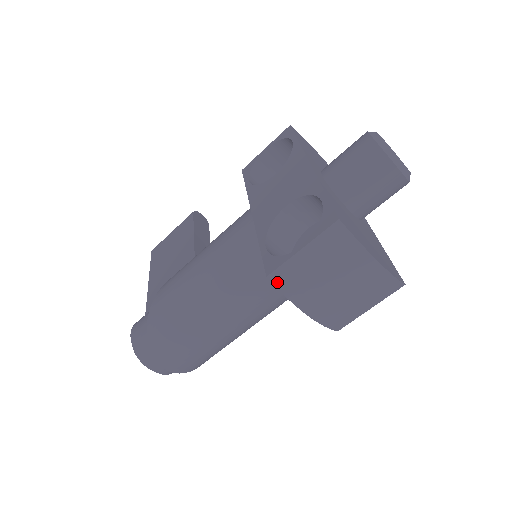
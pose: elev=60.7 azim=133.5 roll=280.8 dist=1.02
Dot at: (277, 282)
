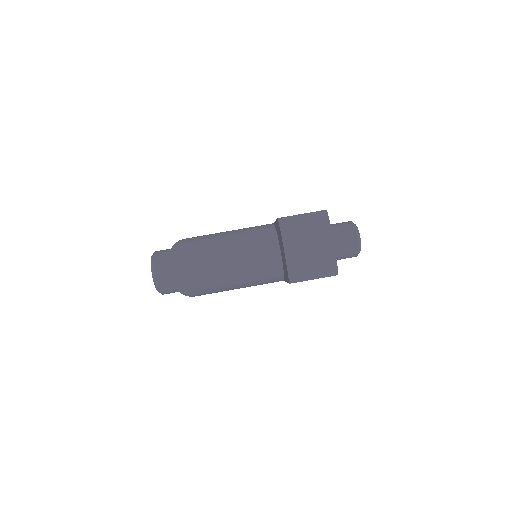
Dot at: (281, 223)
